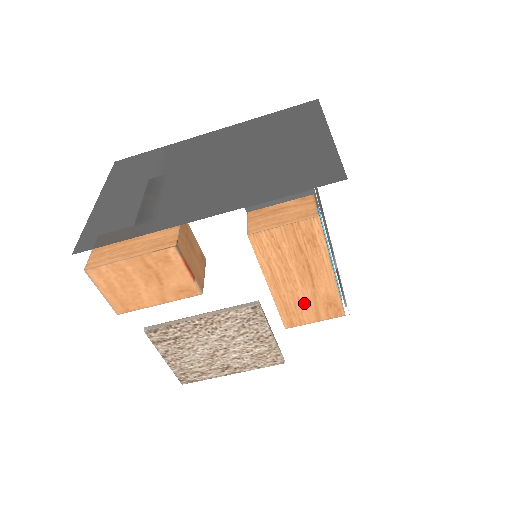
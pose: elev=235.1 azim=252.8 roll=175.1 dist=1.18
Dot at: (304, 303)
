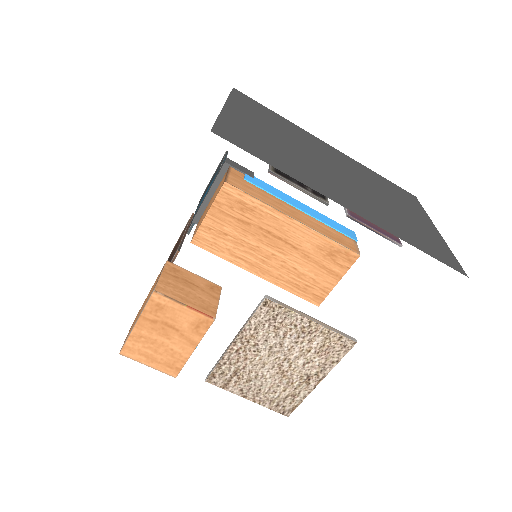
Dot at: (306, 270)
